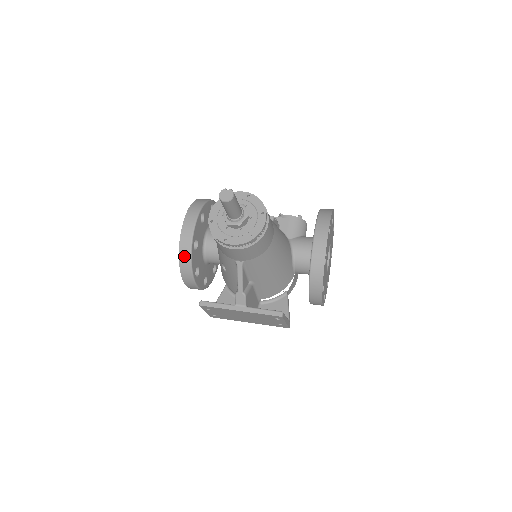
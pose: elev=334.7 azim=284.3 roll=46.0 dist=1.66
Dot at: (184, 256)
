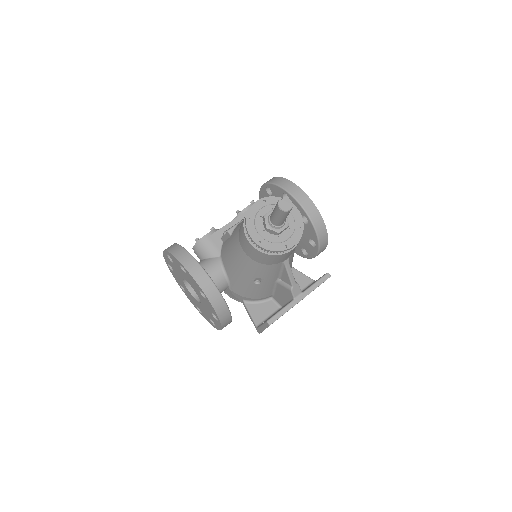
Dot at: (217, 302)
